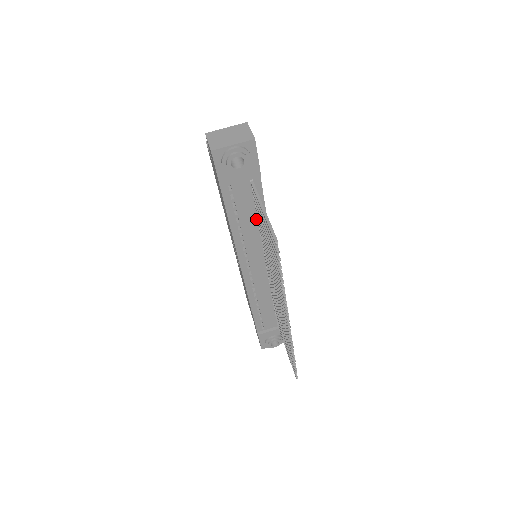
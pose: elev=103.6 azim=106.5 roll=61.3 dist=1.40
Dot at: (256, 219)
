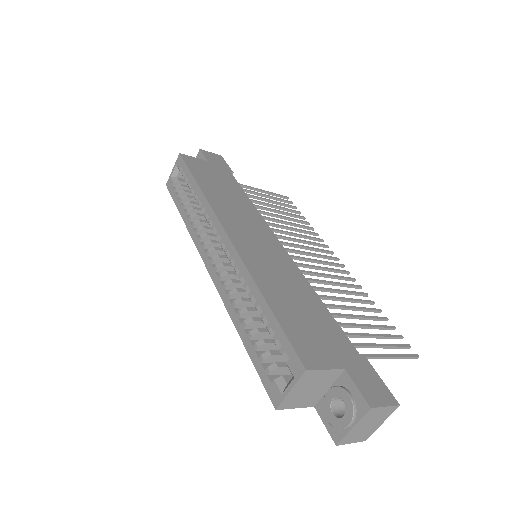
Dot at: occluded
